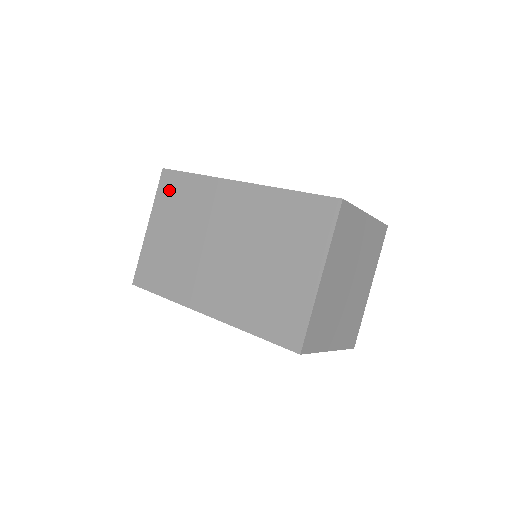
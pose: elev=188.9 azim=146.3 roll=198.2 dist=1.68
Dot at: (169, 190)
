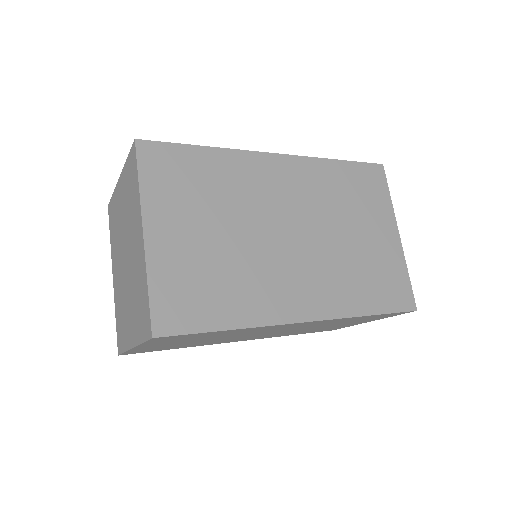
Dot at: (166, 171)
